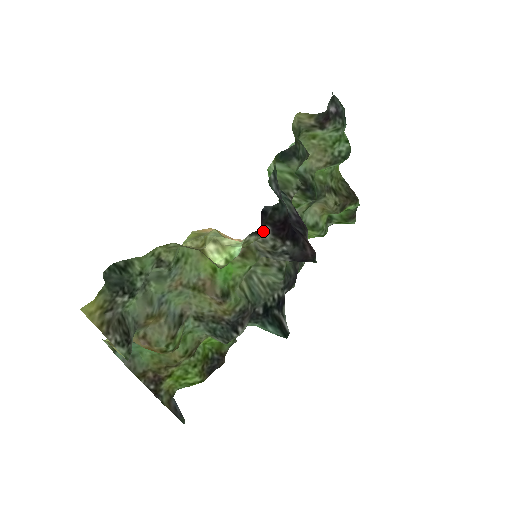
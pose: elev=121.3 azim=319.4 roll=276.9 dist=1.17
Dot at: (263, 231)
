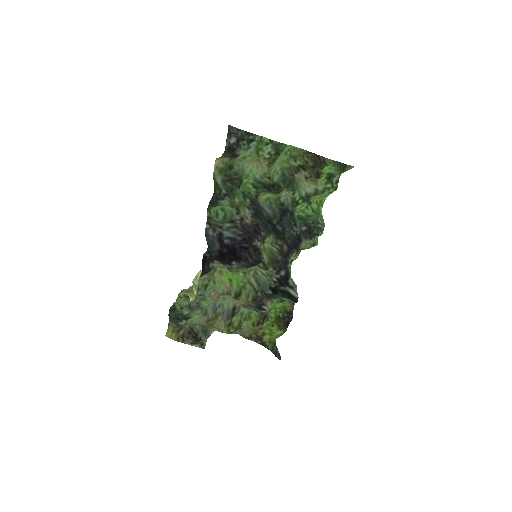
Dot at: (216, 264)
